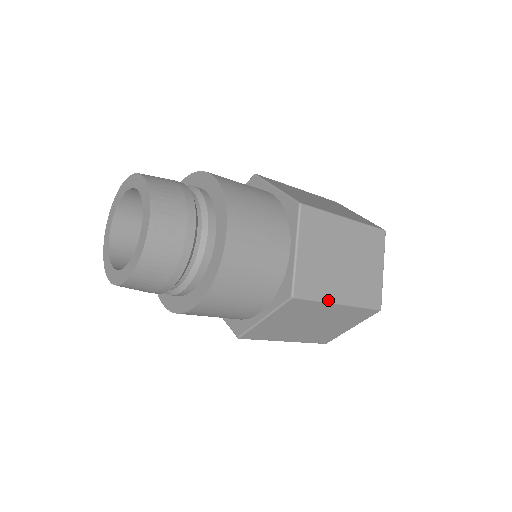
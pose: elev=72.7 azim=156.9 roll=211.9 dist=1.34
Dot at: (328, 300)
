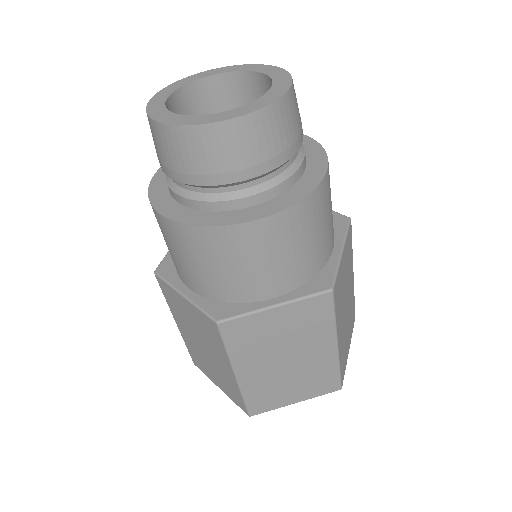
Dot at: (337, 328)
